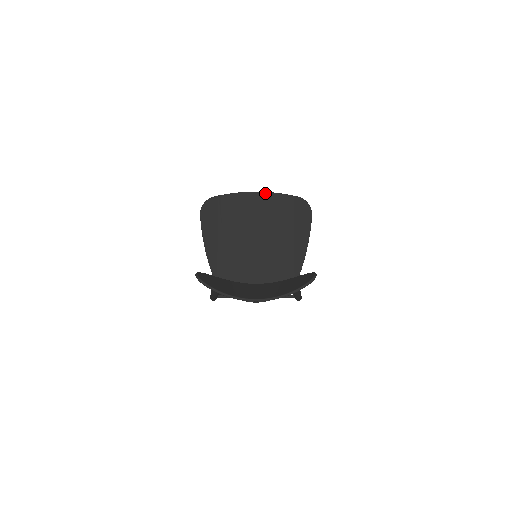
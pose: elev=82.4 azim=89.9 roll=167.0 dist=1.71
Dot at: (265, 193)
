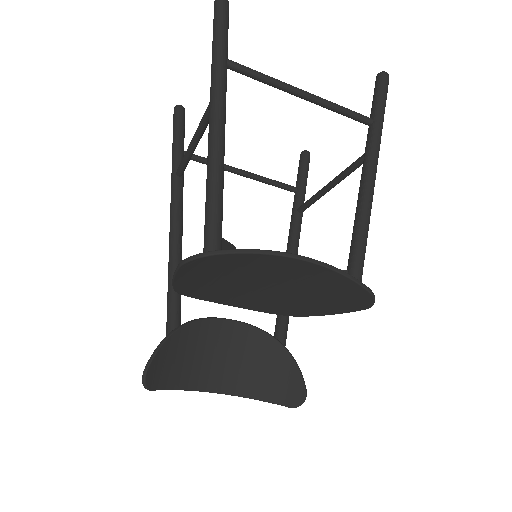
Dot at: (320, 266)
